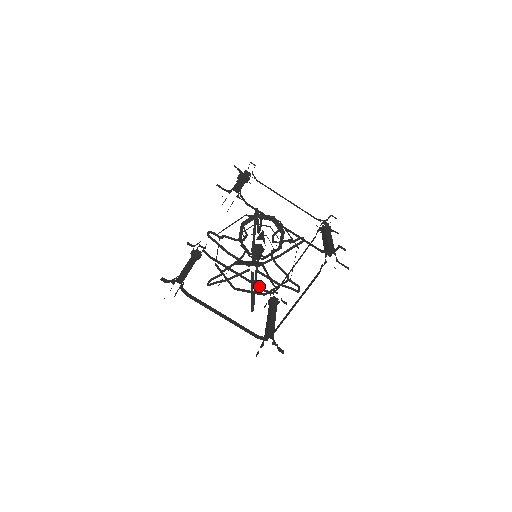
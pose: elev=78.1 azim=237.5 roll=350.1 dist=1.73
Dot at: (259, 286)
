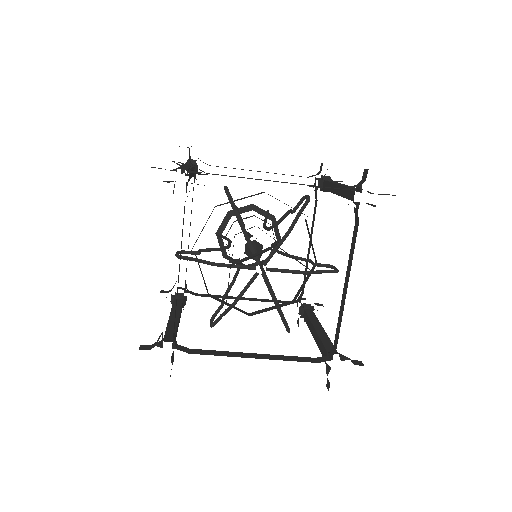
Dot at: (278, 301)
